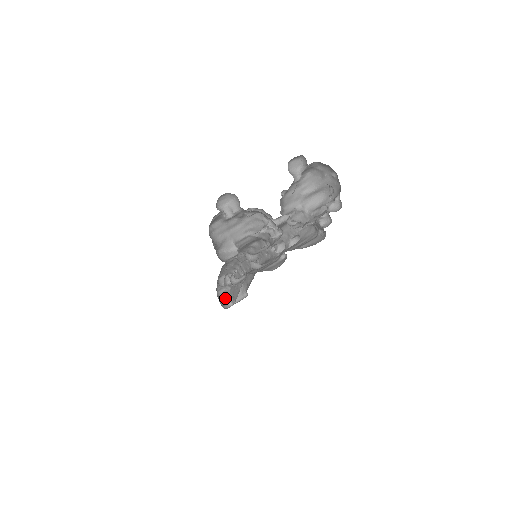
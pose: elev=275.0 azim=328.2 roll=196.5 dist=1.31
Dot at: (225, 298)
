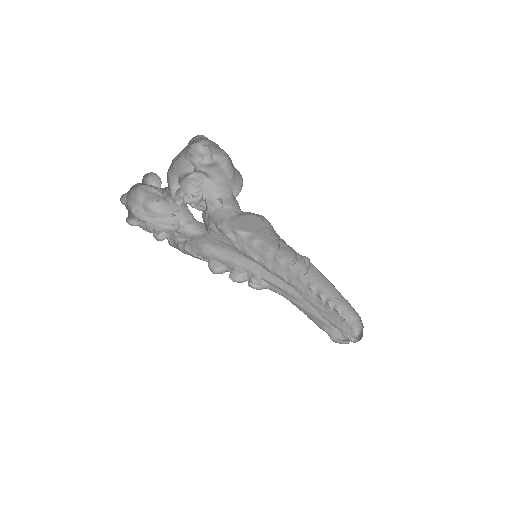
Dot at: occluded
